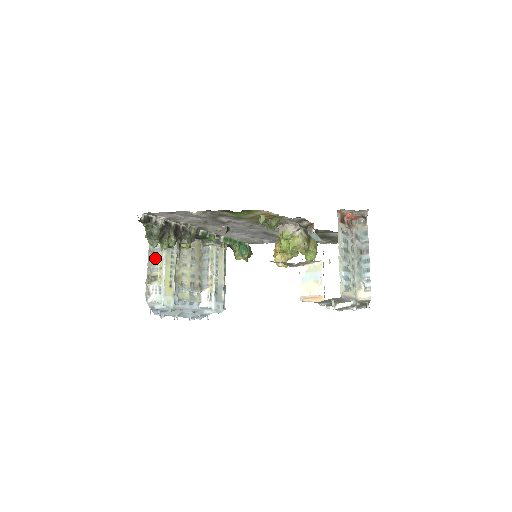
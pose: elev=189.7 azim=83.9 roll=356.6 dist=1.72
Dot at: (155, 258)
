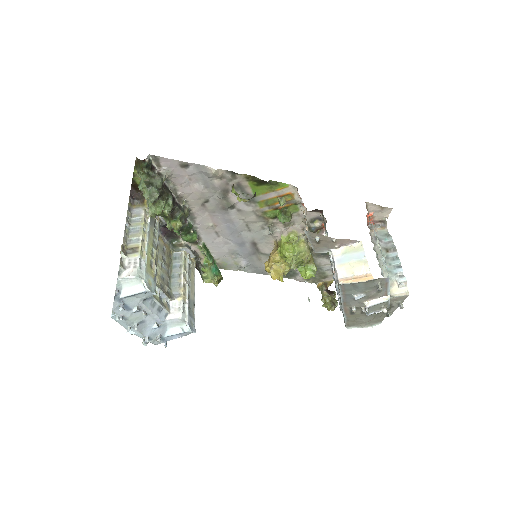
Dot at: (134, 229)
